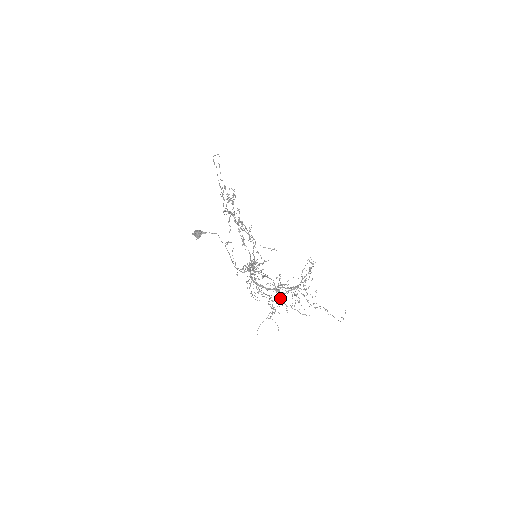
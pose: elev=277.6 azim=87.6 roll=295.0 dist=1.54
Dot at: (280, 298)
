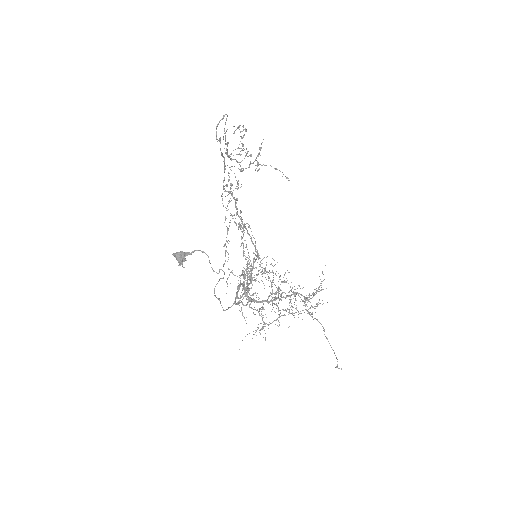
Dot at: (273, 321)
